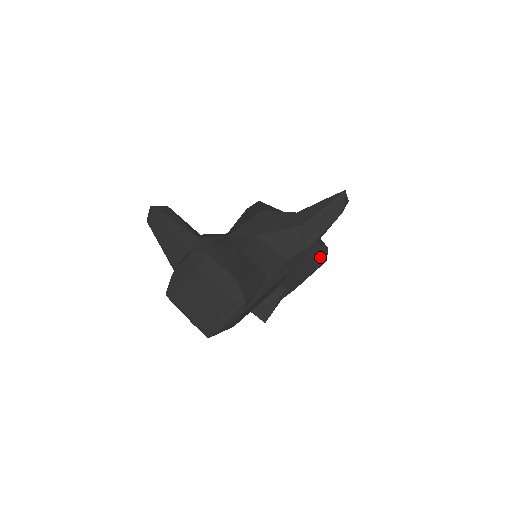
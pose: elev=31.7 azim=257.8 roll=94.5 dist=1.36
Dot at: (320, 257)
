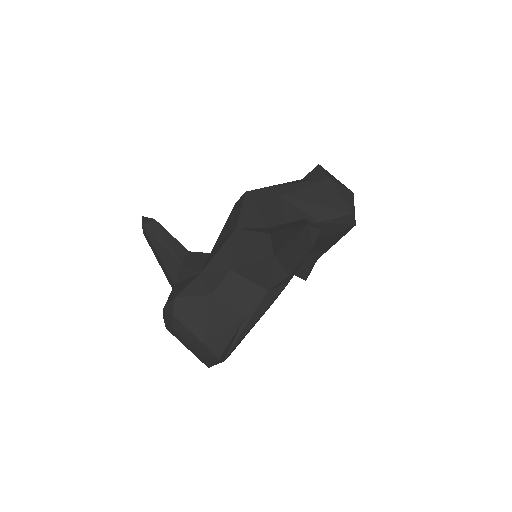
Dot at: (344, 226)
